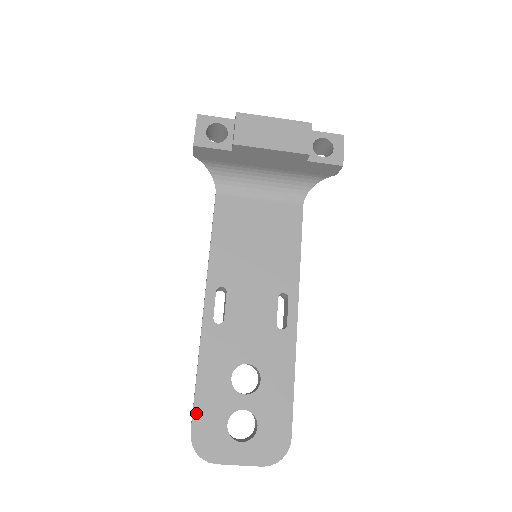
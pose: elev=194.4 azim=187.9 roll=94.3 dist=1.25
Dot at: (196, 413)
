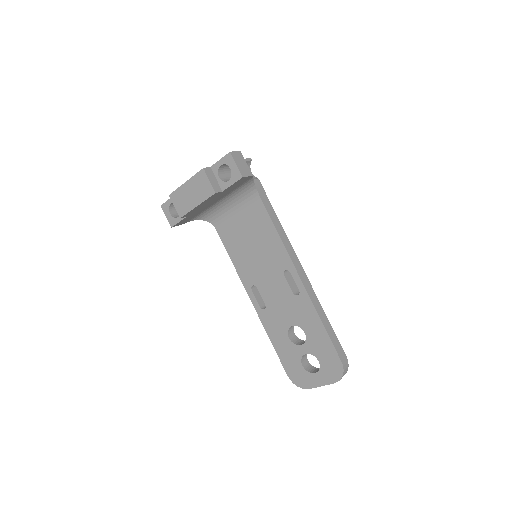
Dot at: (284, 365)
